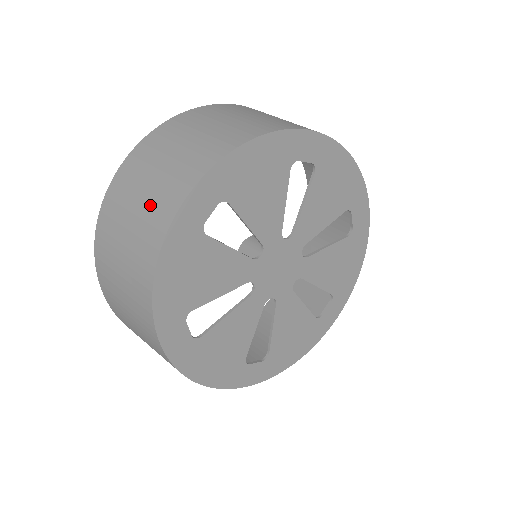
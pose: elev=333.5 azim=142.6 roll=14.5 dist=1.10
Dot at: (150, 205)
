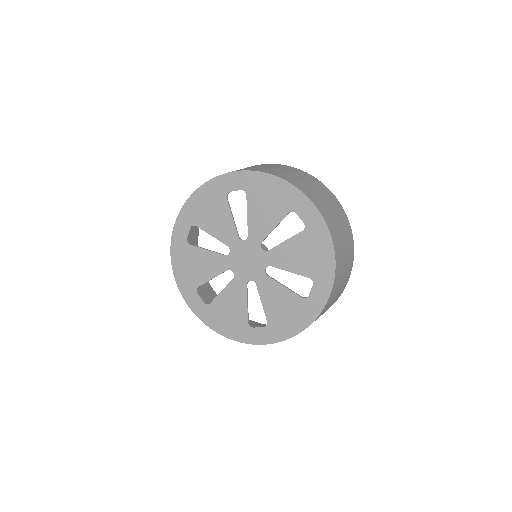
Dot at: occluded
